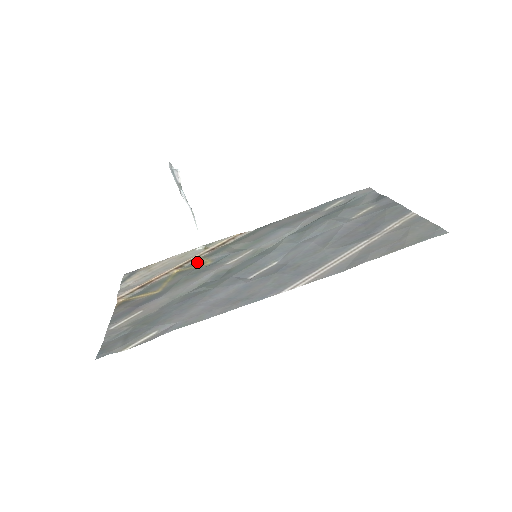
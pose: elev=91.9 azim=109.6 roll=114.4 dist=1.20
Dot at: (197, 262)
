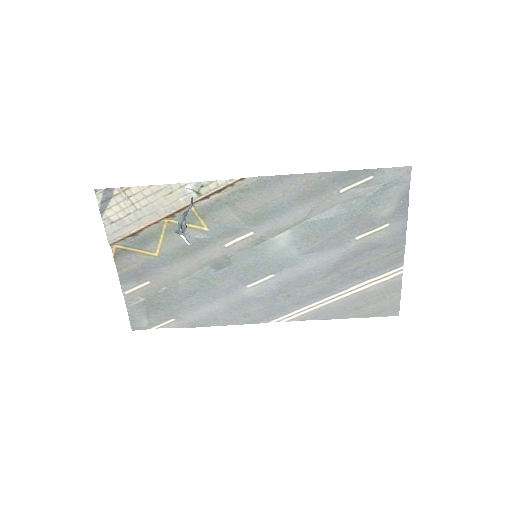
Dot at: (190, 217)
